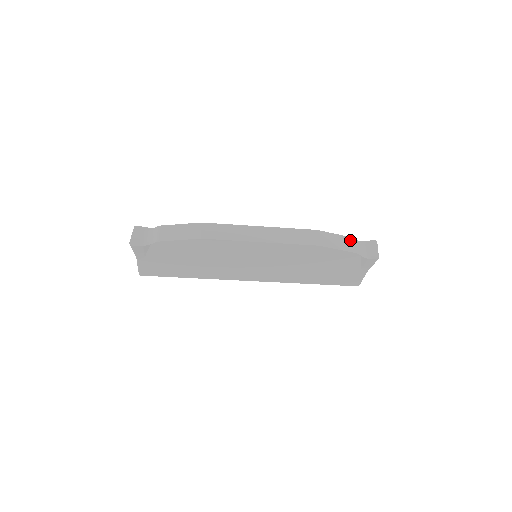
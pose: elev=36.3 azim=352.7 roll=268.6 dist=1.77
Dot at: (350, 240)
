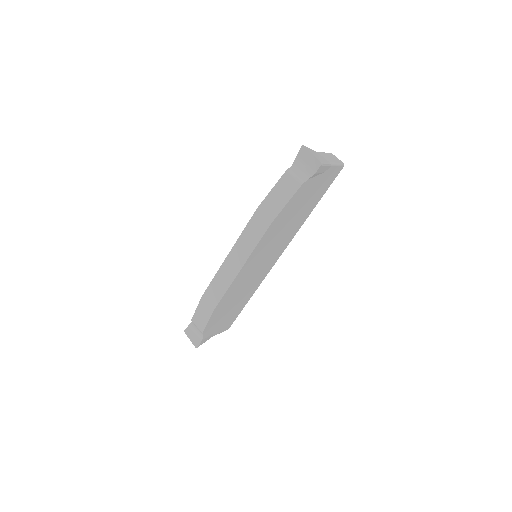
Dot at: (285, 179)
